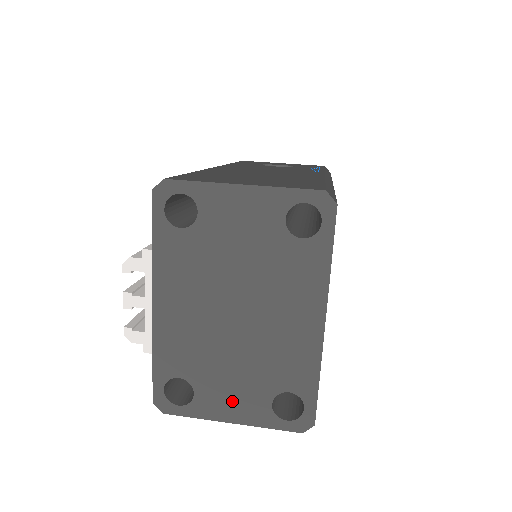
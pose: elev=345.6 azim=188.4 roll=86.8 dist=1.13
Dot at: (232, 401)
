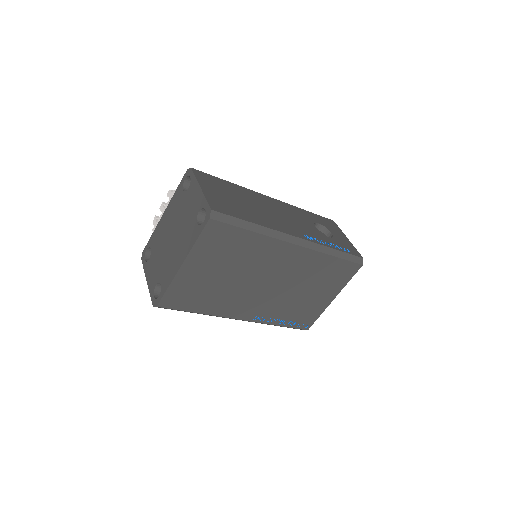
Dot at: (152, 272)
